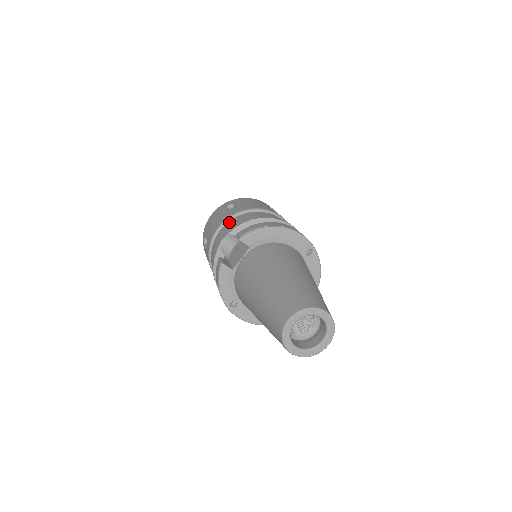
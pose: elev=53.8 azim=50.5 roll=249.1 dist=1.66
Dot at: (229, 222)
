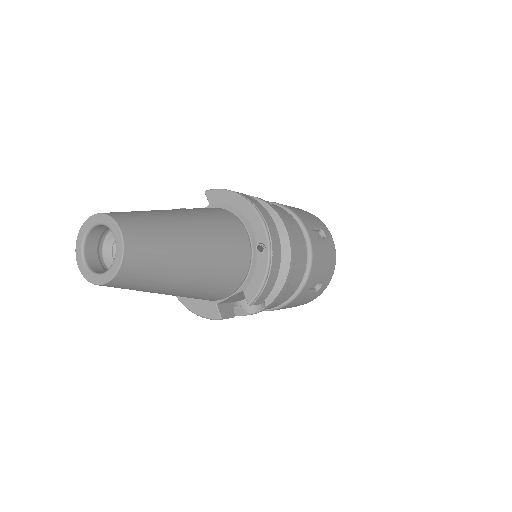
Dot at: occluded
